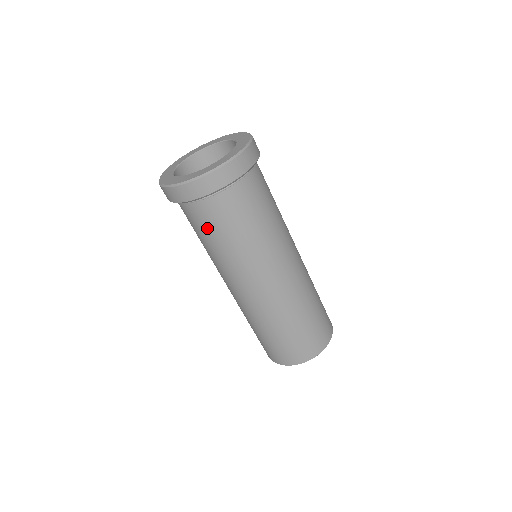
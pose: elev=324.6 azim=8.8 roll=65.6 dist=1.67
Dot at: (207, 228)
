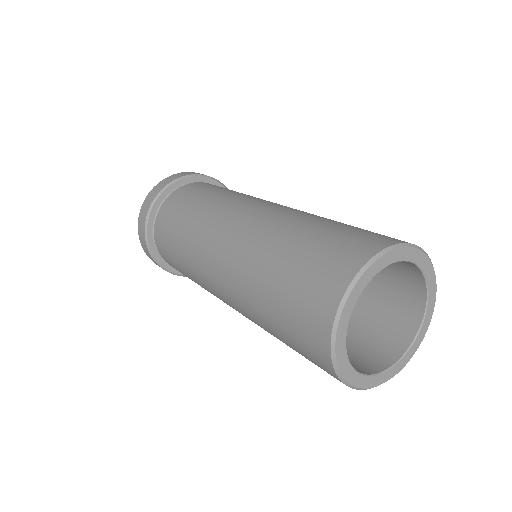
Dot at: (168, 245)
